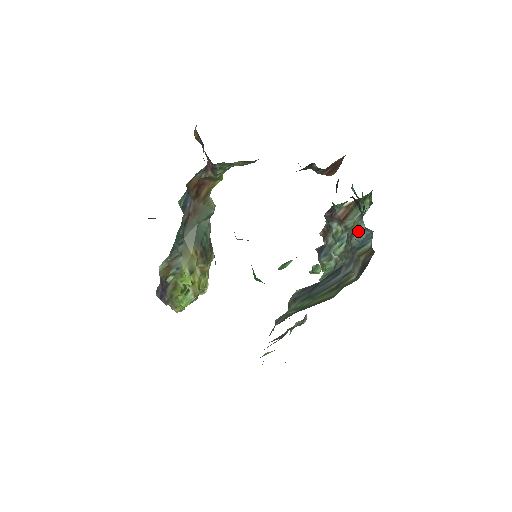
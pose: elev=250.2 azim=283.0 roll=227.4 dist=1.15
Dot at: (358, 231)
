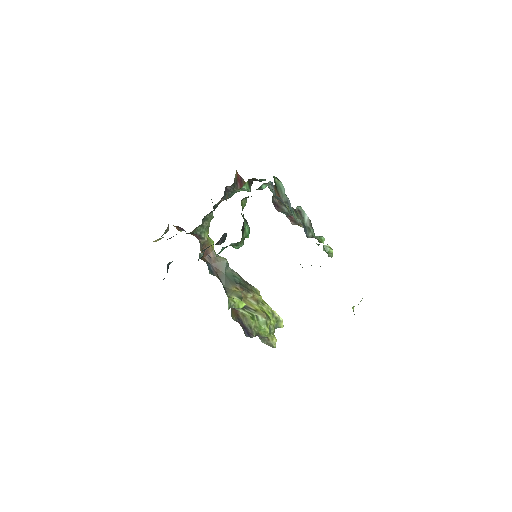
Dot at: (272, 191)
